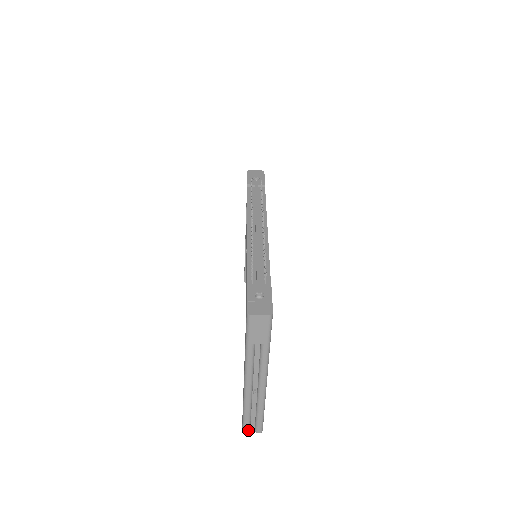
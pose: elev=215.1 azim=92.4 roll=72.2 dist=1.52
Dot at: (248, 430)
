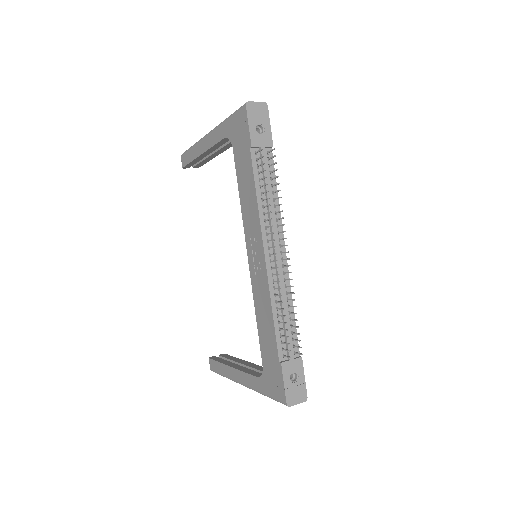
Dot at: occluded
